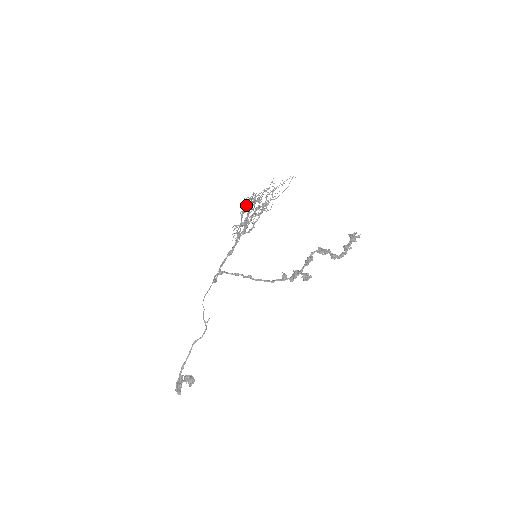
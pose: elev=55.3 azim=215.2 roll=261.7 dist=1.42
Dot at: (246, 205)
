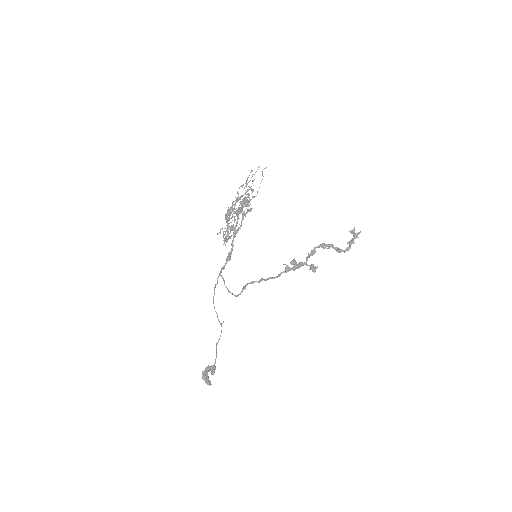
Dot at: (237, 212)
